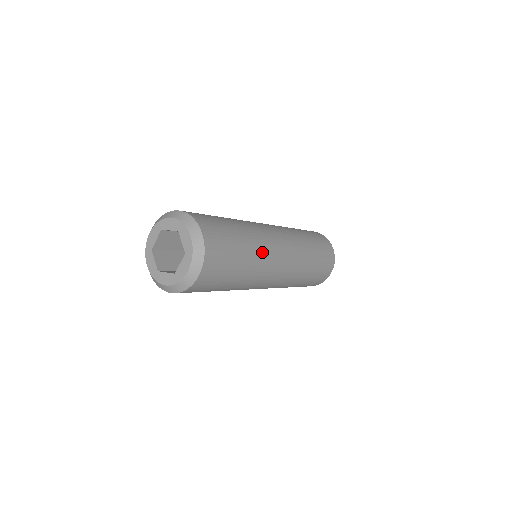
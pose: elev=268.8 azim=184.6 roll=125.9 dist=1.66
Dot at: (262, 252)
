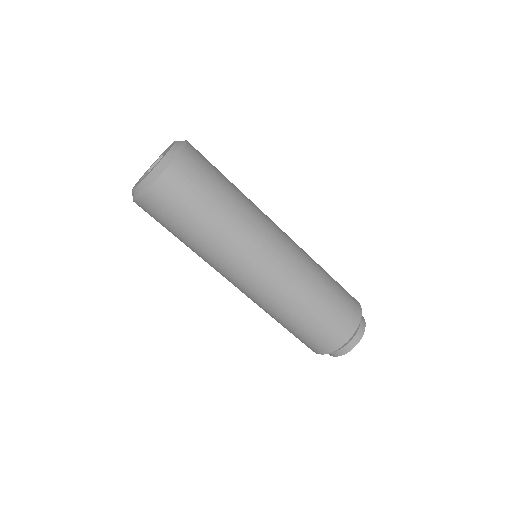
Dot at: (248, 220)
